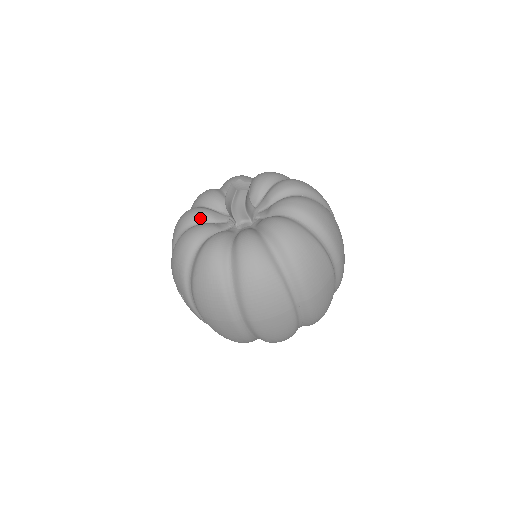
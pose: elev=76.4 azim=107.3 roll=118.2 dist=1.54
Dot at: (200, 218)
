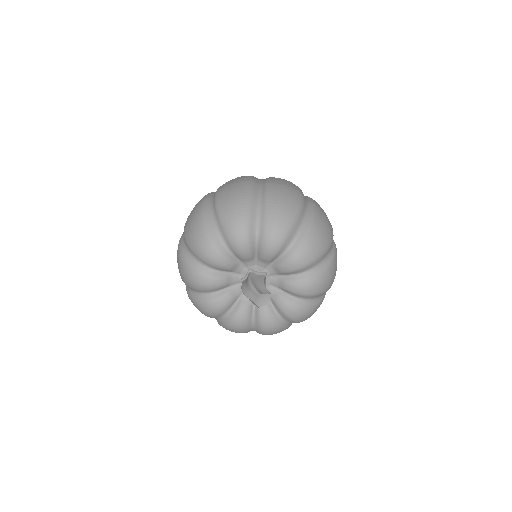
Dot at: (215, 289)
